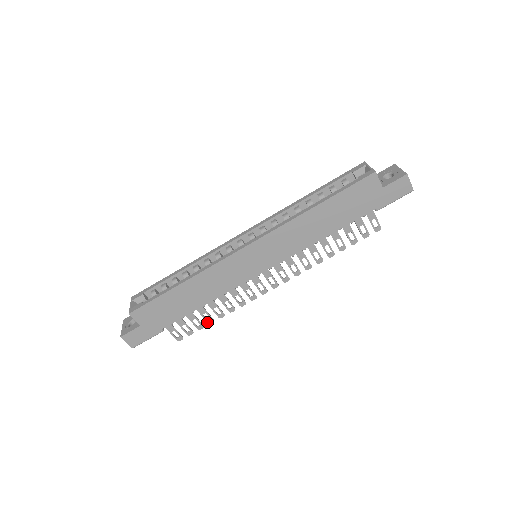
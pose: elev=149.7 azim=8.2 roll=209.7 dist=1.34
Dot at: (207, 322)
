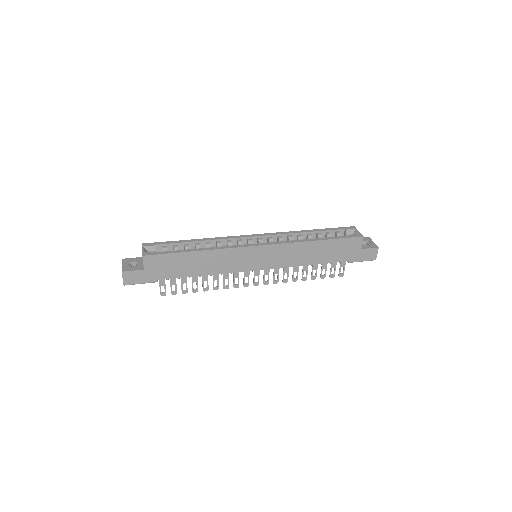
Dot at: (192, 290)
